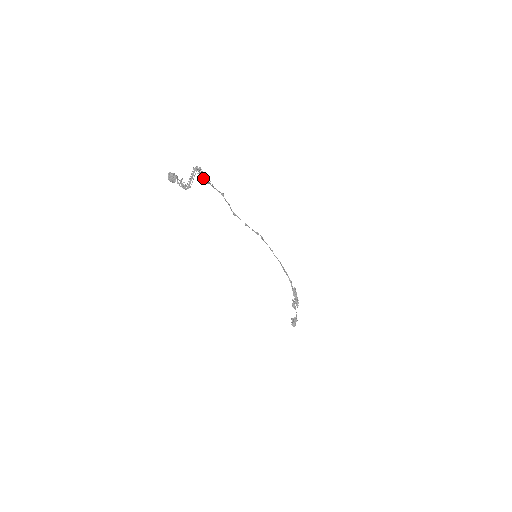
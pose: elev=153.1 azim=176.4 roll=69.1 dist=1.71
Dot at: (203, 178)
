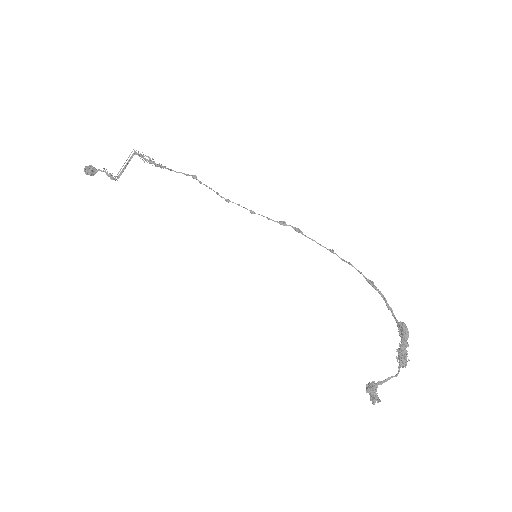
Dot at: (150, 163)
